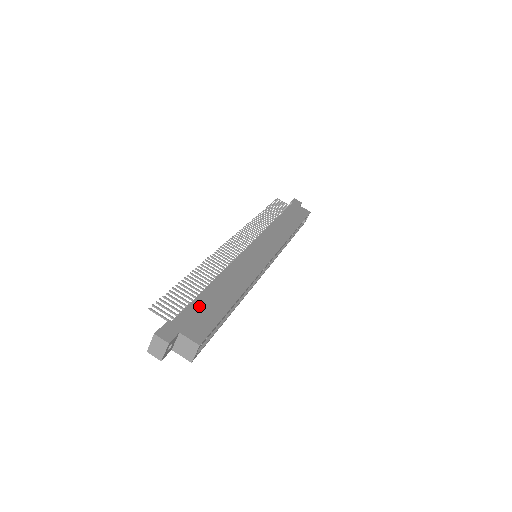
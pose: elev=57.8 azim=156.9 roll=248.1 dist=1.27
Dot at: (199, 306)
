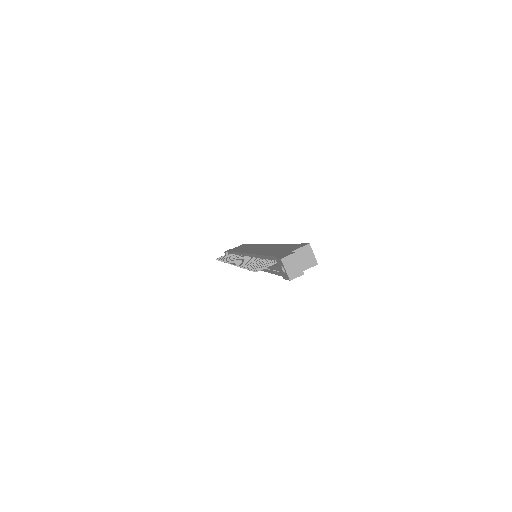
Dot at: (276, 253)
